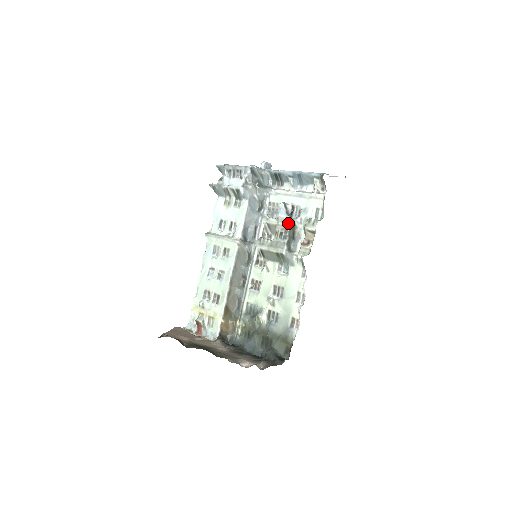
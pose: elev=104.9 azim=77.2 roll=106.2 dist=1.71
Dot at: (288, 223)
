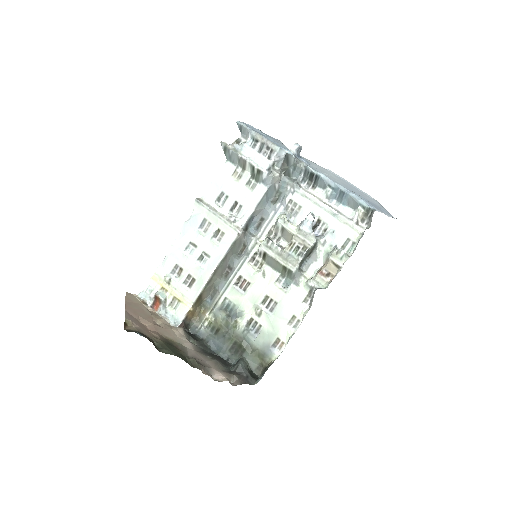
Dot at: (311, 241)
